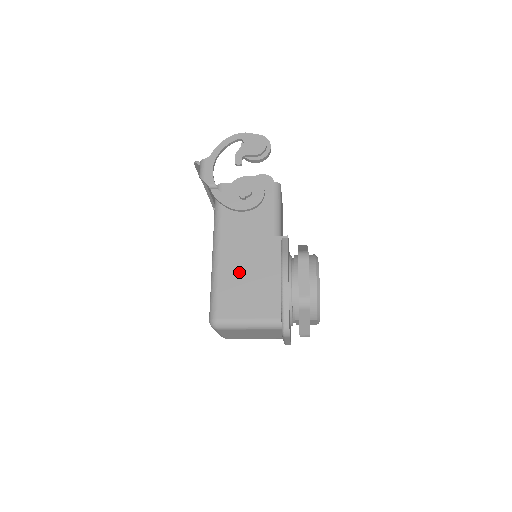
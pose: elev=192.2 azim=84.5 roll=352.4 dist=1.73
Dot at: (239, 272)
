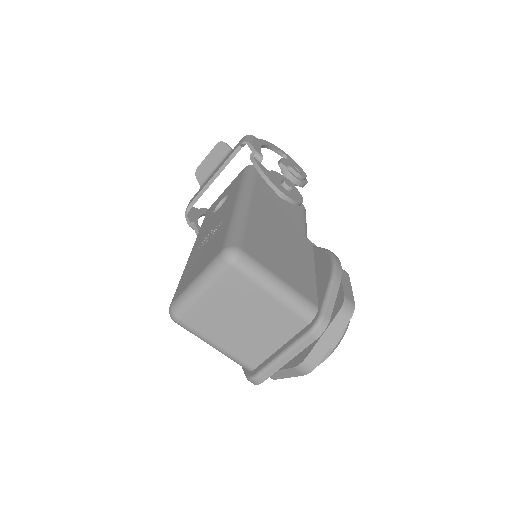
Dot at: (272, 234)
